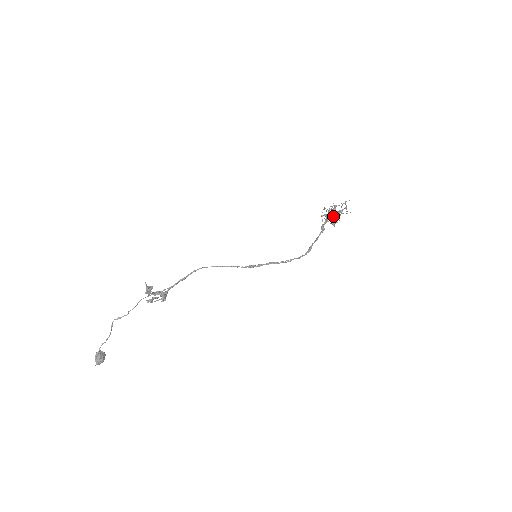
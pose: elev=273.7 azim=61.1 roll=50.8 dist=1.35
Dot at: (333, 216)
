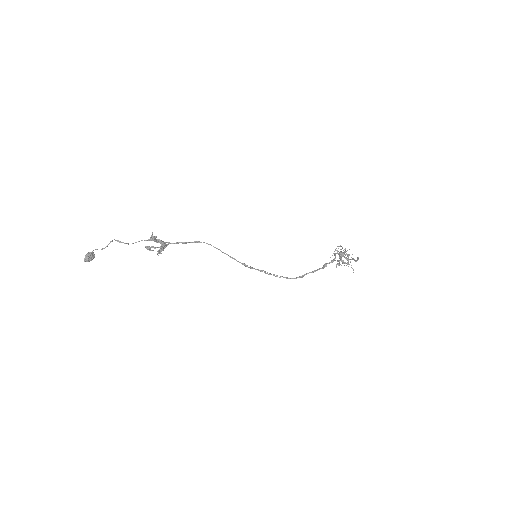
Dot at: occluded
